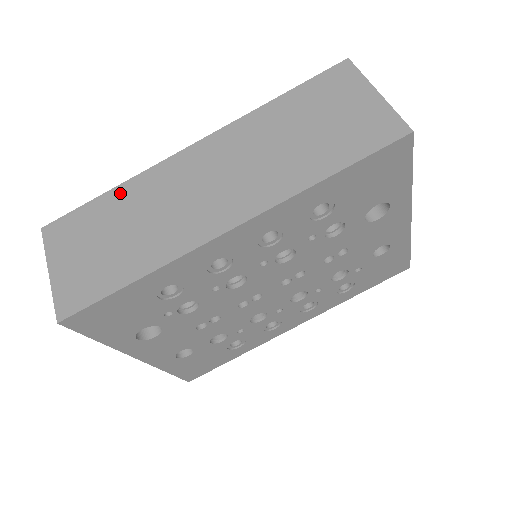
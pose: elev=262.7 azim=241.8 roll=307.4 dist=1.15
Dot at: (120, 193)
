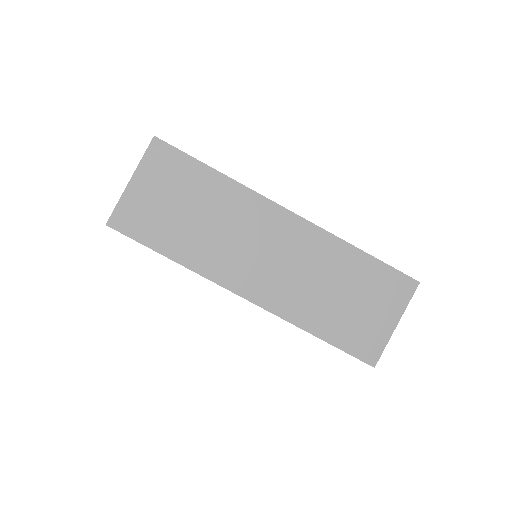
Dot at: (221, 183)
